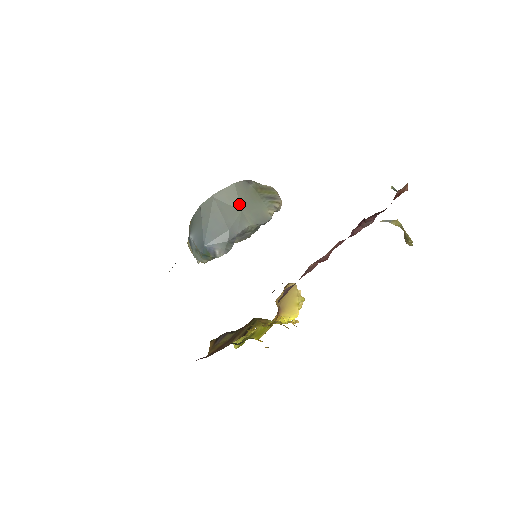
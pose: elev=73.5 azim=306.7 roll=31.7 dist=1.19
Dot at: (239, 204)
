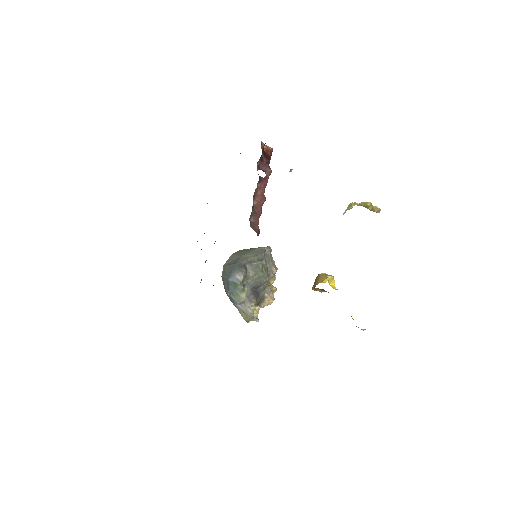
Dot at: (238, 256)
